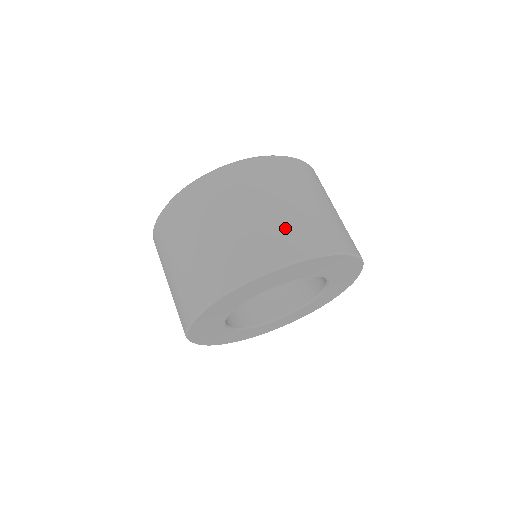
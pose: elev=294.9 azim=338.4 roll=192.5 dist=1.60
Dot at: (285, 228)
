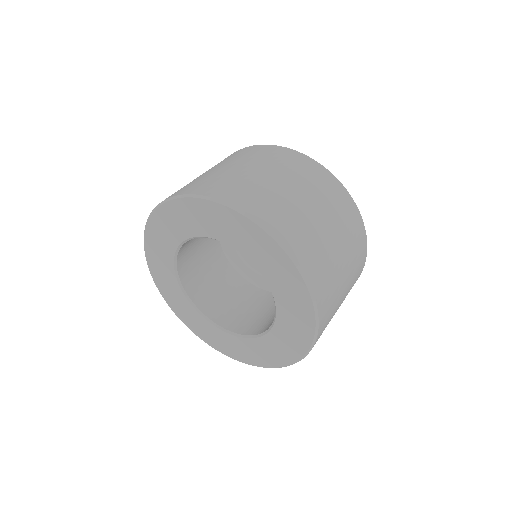
Dot at: occluded
